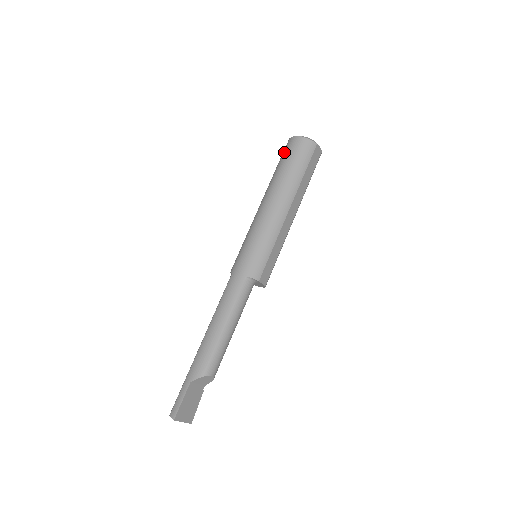
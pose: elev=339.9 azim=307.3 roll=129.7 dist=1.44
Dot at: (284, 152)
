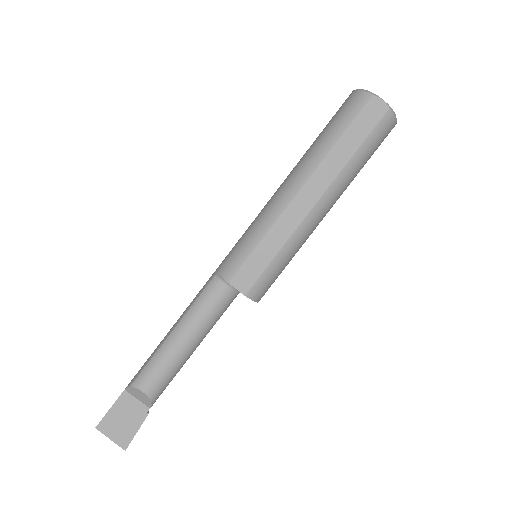
Dot at: occluded
